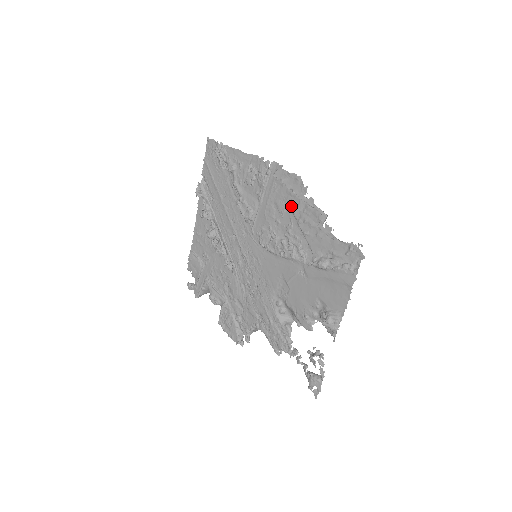
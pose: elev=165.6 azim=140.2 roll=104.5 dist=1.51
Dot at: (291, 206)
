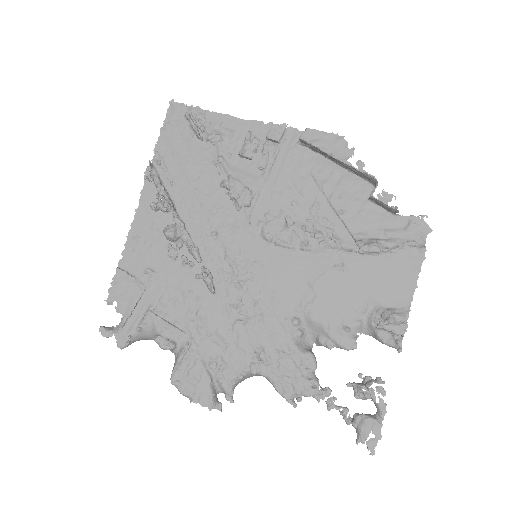
Dot at: (318, 180)
